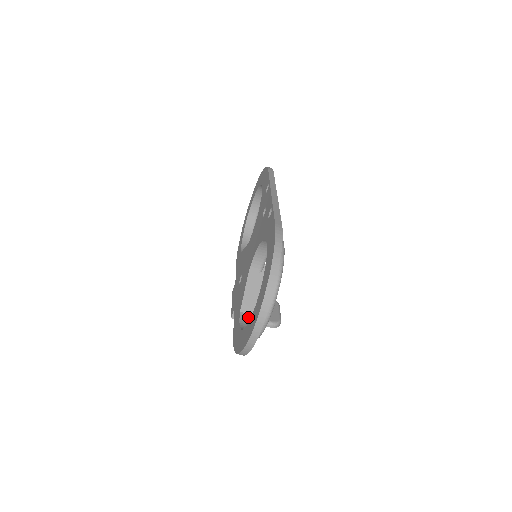
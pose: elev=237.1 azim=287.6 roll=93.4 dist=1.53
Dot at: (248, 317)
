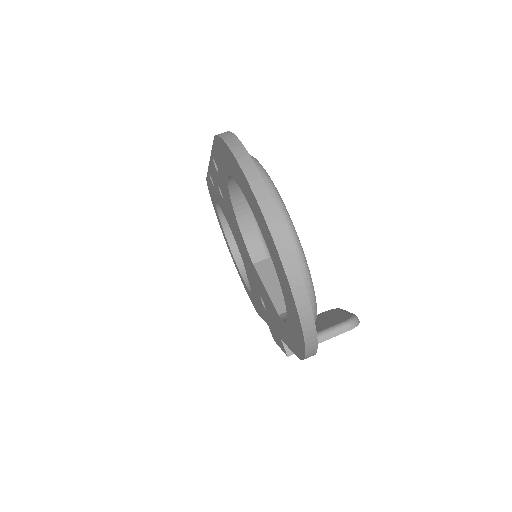
Dot at: occluded
